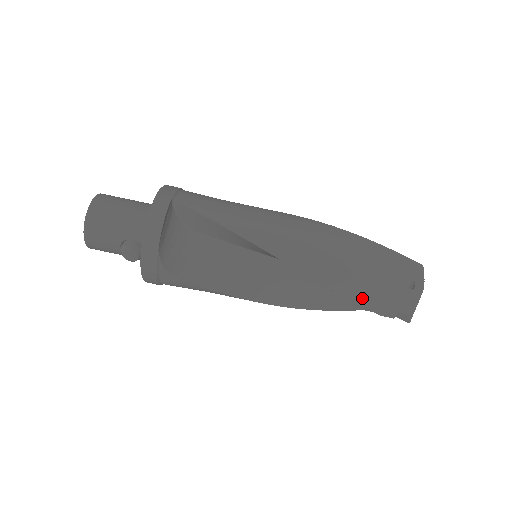
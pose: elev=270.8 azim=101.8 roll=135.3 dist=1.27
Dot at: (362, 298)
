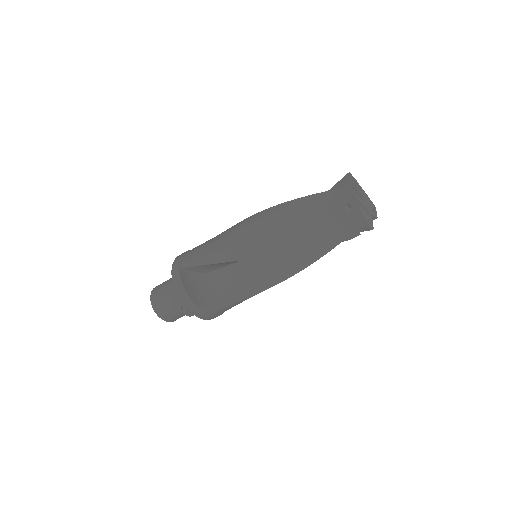
Dot at: (325, 241)
